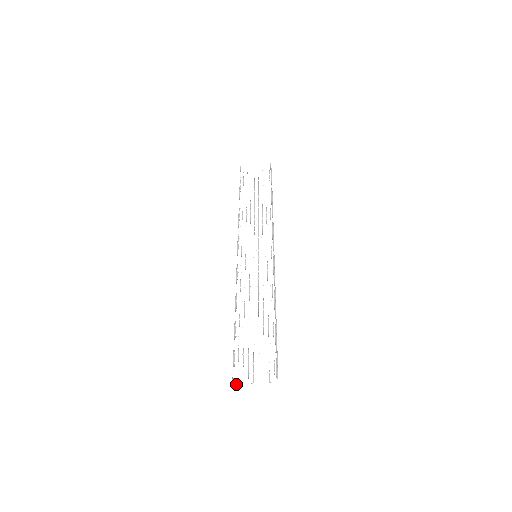
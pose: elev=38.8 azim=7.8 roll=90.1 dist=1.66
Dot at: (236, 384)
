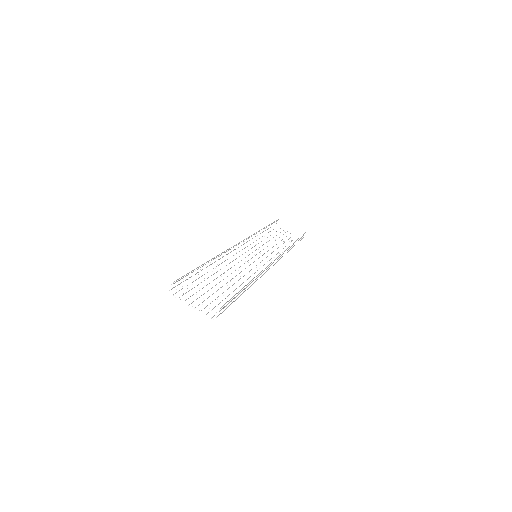
Dot at: occluded
